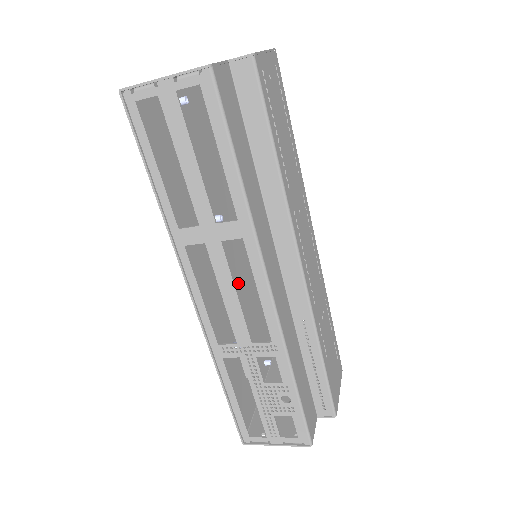
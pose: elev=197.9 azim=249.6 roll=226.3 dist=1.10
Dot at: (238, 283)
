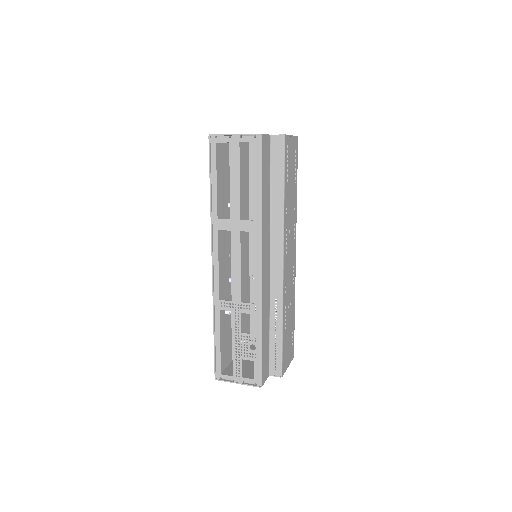
Dot at: occluded
